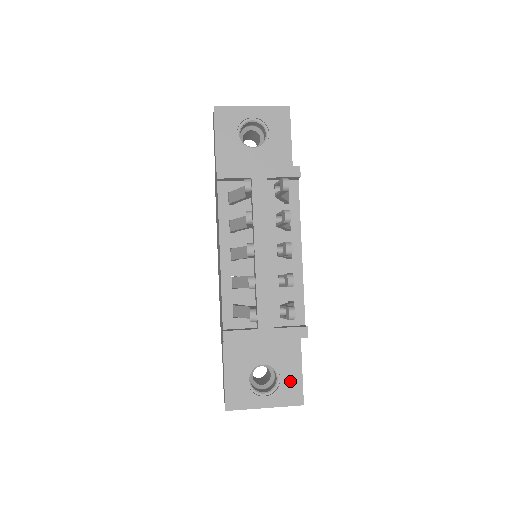
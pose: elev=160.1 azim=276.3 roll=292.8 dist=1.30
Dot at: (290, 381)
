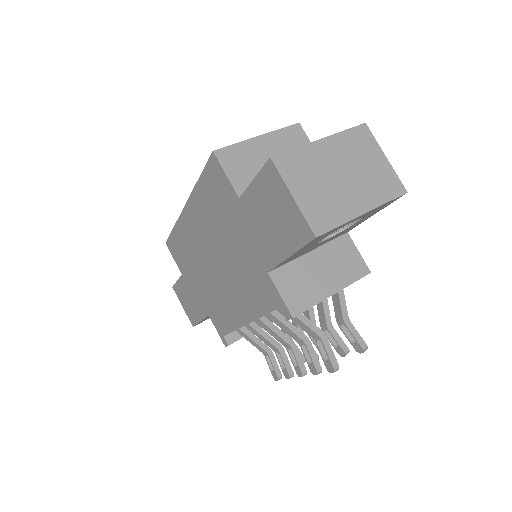
Dot at: occluded
